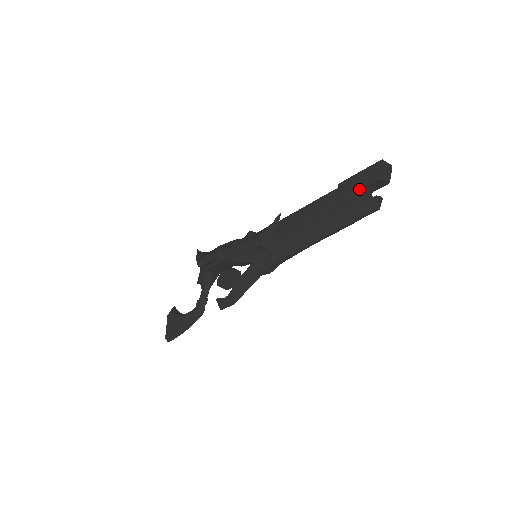
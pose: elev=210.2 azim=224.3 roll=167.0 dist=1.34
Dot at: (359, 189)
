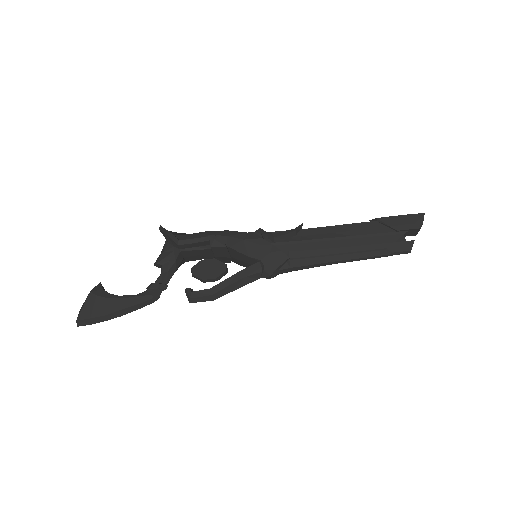
Dot at: (399, 229)
